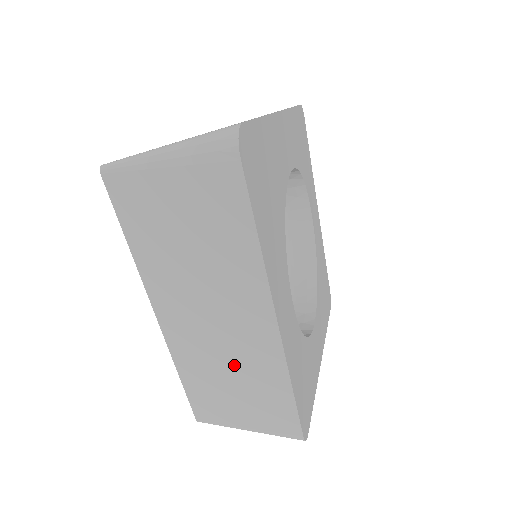
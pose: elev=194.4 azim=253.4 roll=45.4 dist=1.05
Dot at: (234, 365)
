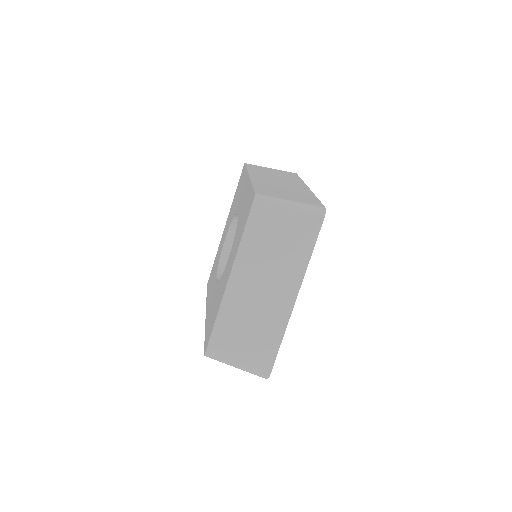
Dot at: (287, 189)
